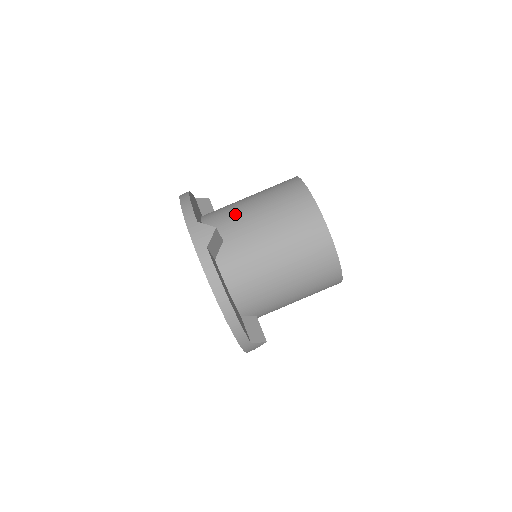
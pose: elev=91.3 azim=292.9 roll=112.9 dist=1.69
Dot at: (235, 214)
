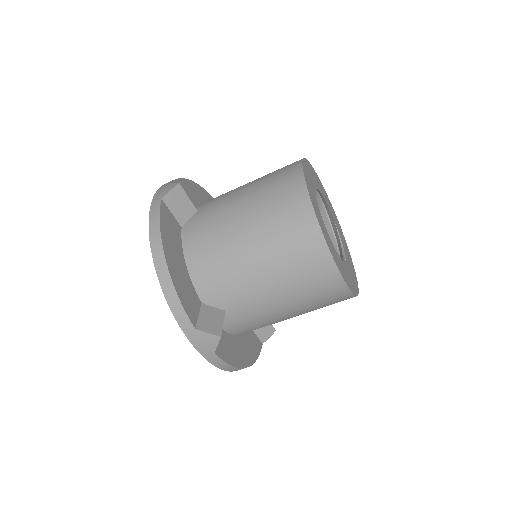
Dot at: (233, 276)
